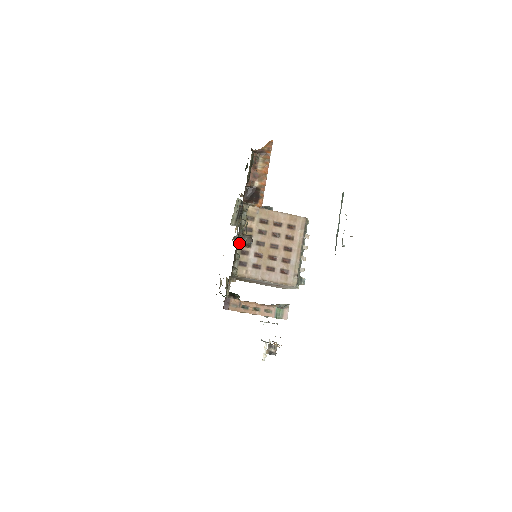
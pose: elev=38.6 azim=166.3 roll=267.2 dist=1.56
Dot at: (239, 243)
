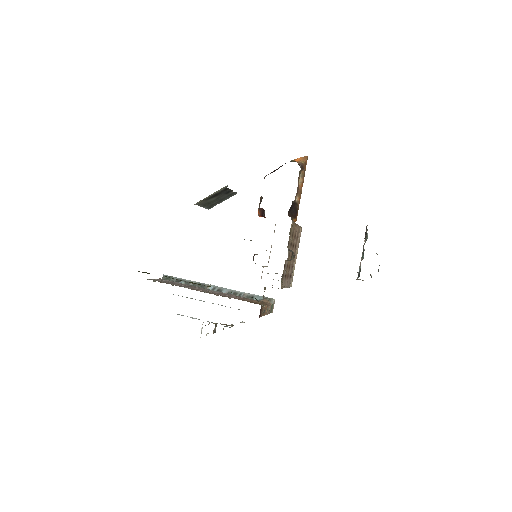
Dot at: occluded
